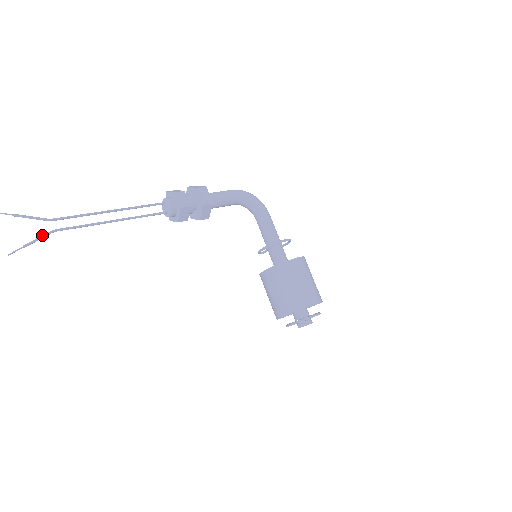
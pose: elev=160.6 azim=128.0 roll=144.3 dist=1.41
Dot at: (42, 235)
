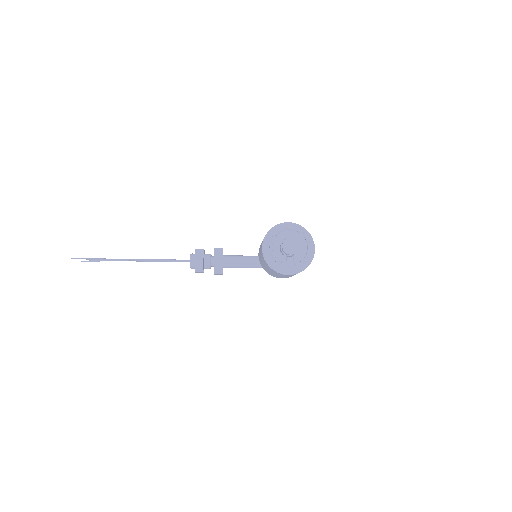
Dot at: (97, 259)
